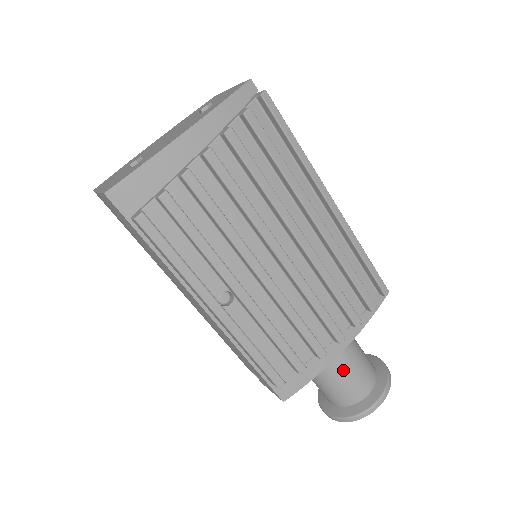
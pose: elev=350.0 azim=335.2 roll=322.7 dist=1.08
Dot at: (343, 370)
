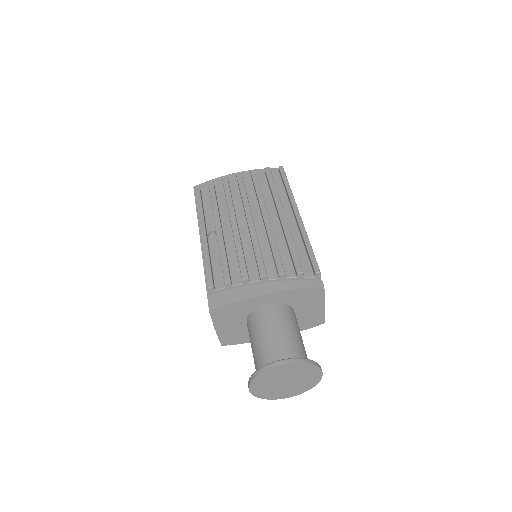
Dot at: (269, 328)
